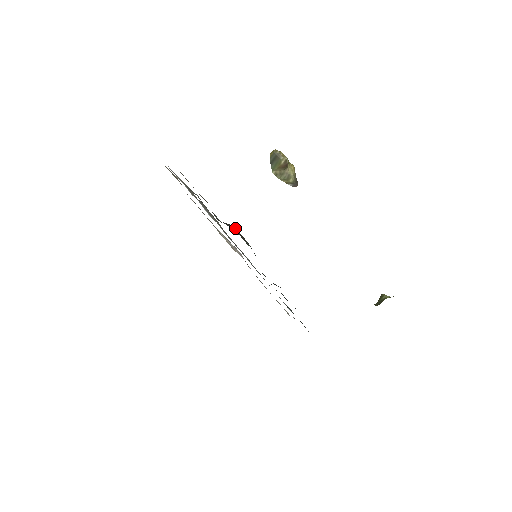
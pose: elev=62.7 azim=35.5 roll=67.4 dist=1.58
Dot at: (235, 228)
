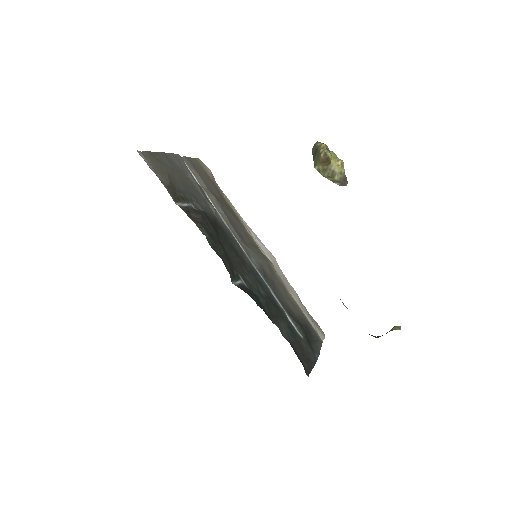
Dot at: (199, 215)
